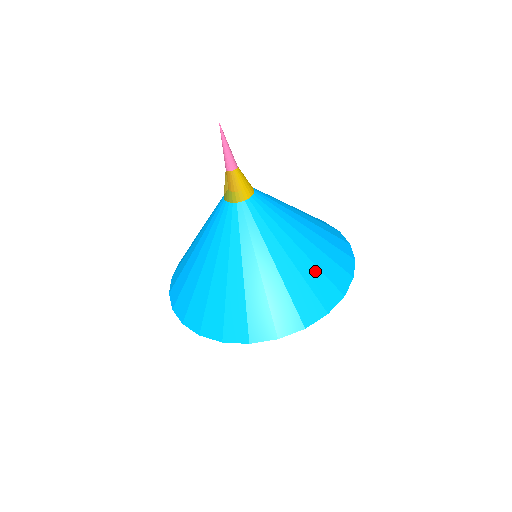
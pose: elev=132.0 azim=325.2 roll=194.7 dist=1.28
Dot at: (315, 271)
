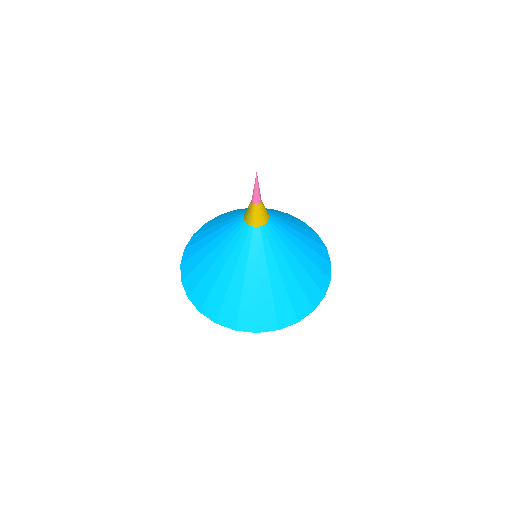
Dot at: (253, 303)
